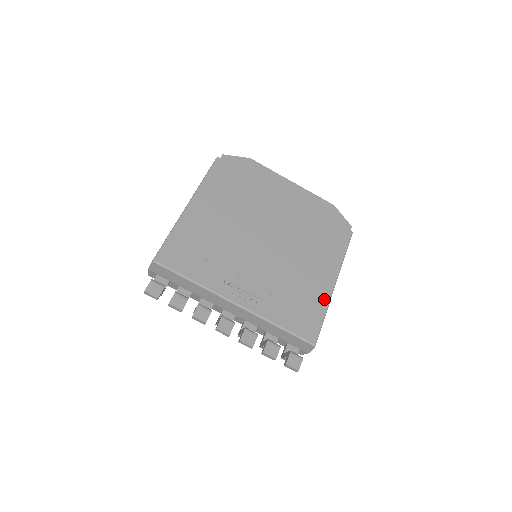
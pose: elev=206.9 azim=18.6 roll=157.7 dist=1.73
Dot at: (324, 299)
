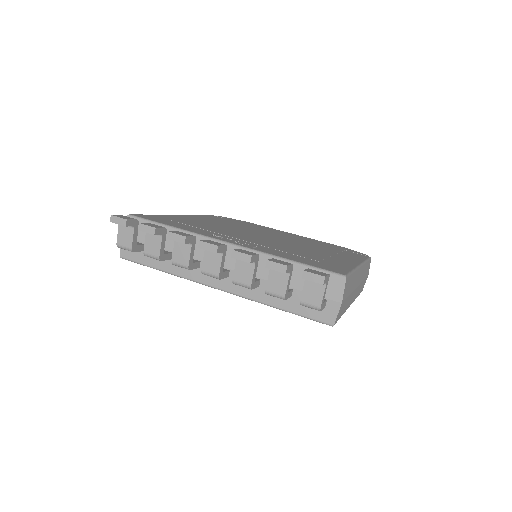
Dot at: (348, 265)
